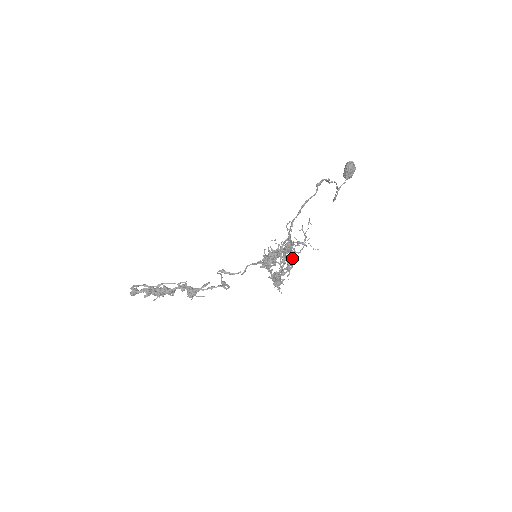
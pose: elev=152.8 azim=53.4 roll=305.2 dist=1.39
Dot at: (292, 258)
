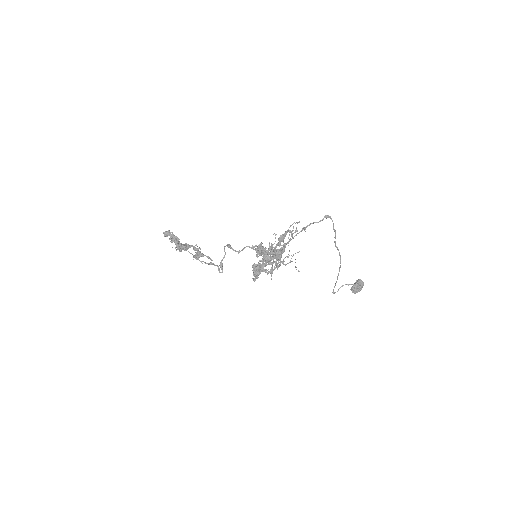
Dot at: (278, 253)
